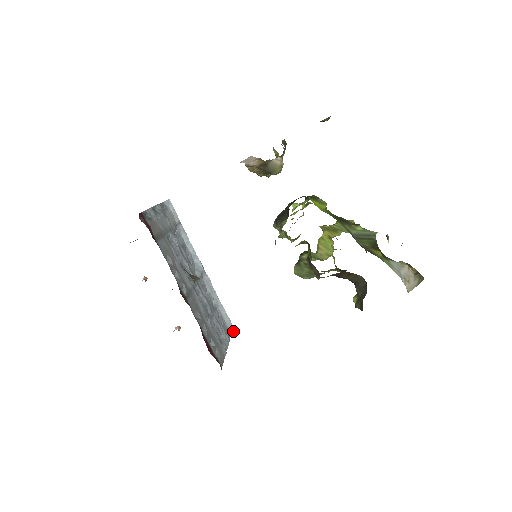
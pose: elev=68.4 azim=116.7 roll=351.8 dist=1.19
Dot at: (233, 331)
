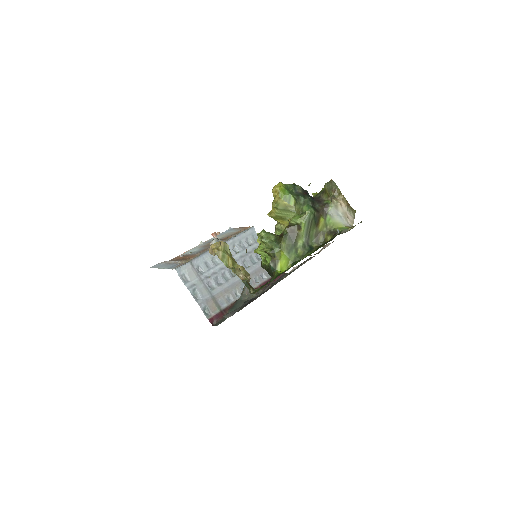
Dot at: (254, 229)
